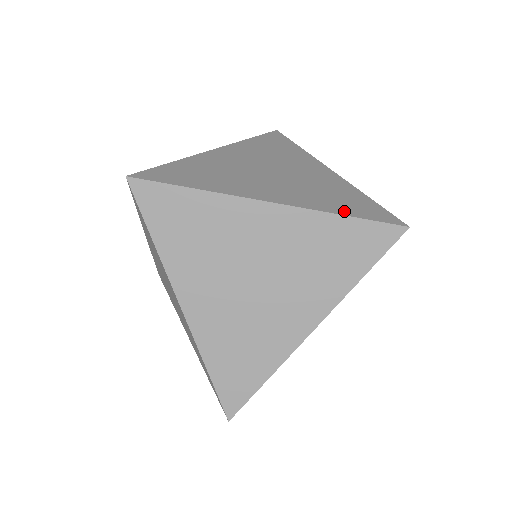
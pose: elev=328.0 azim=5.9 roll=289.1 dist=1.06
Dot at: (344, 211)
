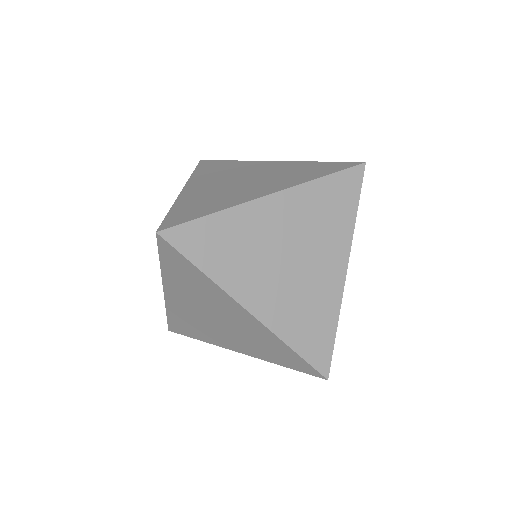
Dot at: (297, 344)
